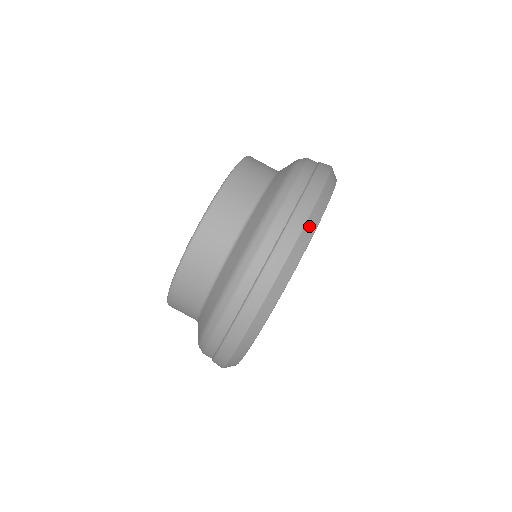
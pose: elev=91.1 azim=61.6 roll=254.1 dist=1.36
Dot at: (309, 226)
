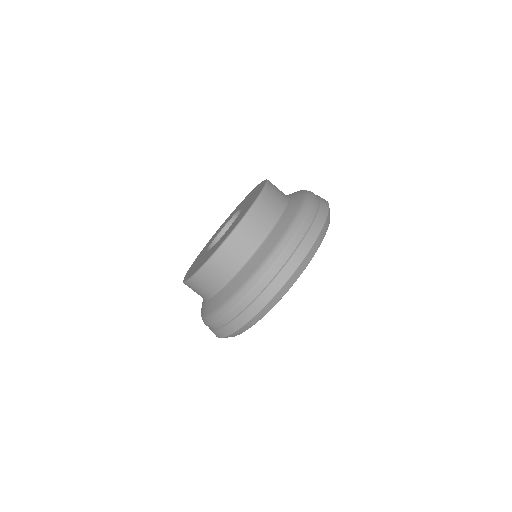
Dot at: (319, 239)
